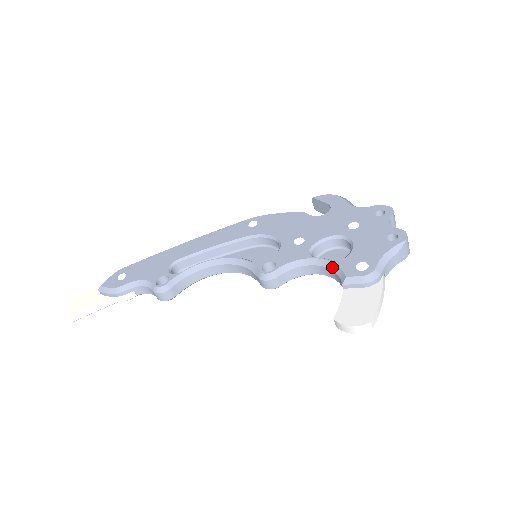
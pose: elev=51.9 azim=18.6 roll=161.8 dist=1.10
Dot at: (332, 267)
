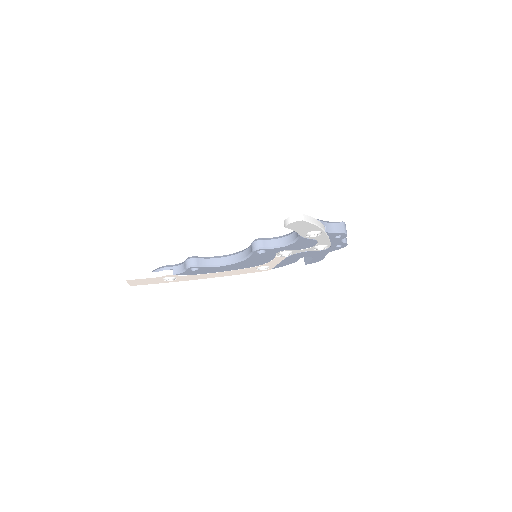
Dot at: occluded
